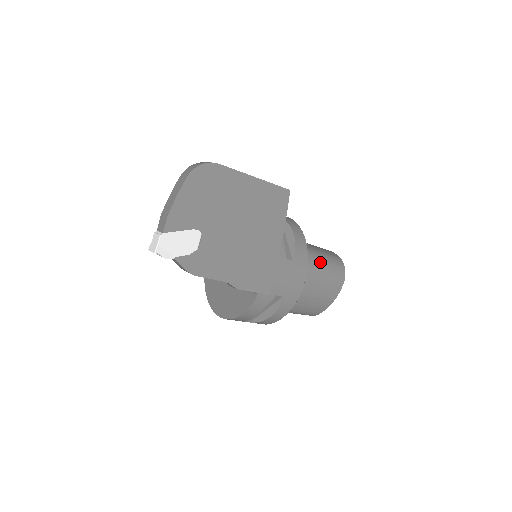
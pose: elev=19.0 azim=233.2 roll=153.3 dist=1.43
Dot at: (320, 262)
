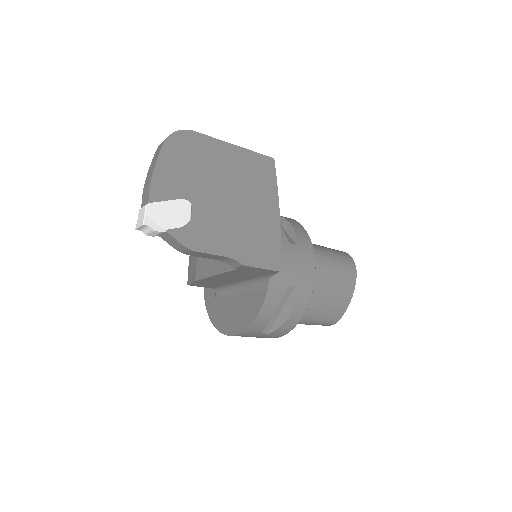
Dot at: (325, 253)
